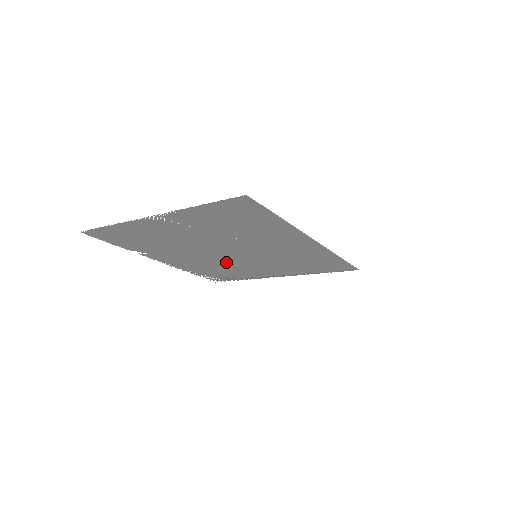
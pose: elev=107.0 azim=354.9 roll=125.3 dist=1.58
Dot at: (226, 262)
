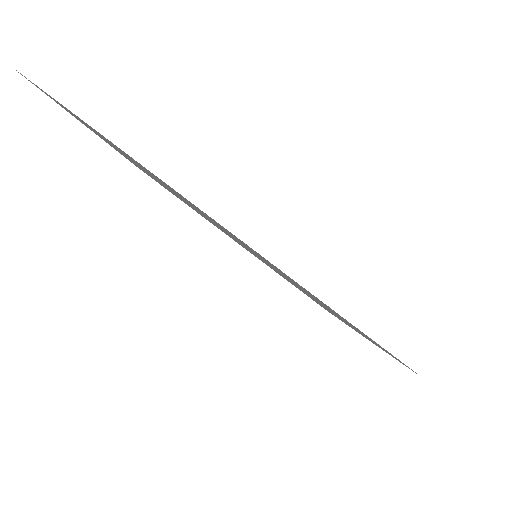
Dot at: occluded
